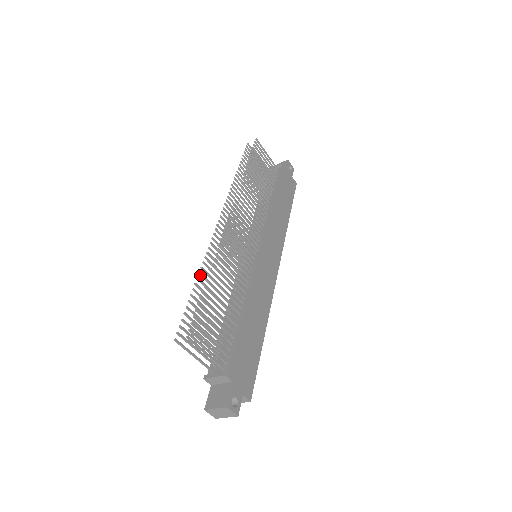
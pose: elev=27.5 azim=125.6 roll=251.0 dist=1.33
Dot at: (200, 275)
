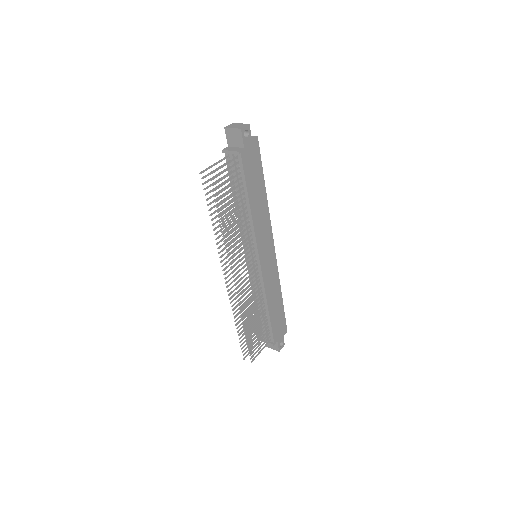
Dot at: occluded
